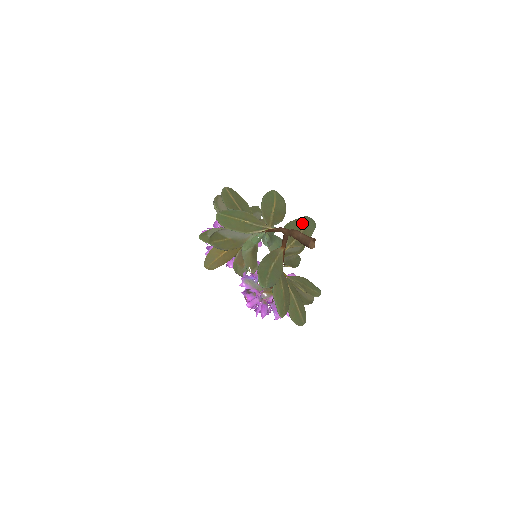
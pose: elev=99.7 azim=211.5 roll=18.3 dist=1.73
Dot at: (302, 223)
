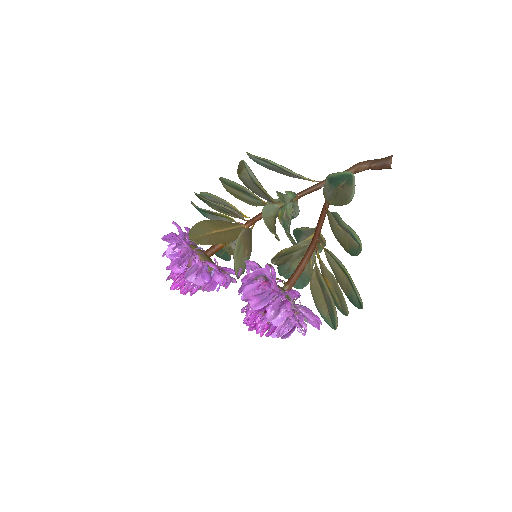
Dot at: occluded
